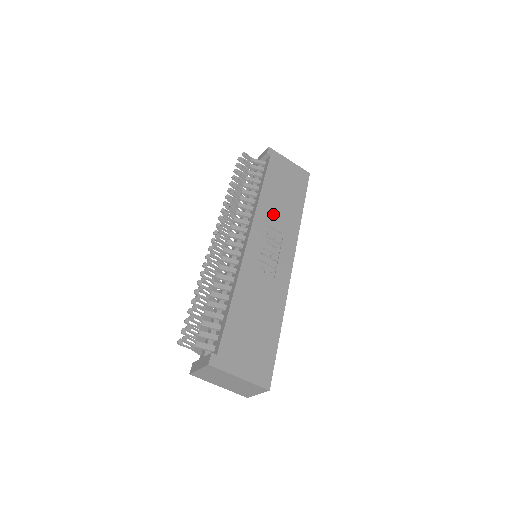
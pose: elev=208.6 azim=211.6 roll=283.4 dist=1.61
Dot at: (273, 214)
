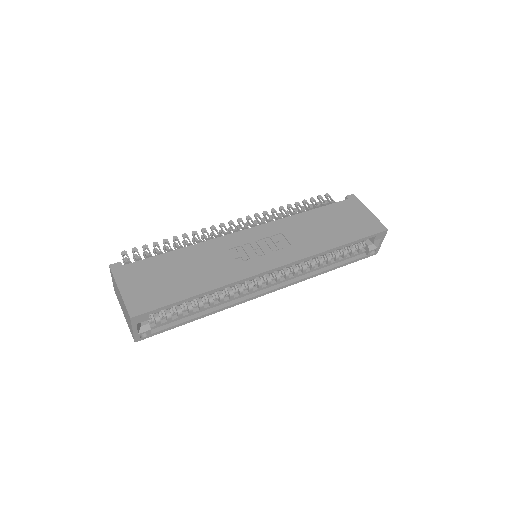
Dot at: (298, 230)
